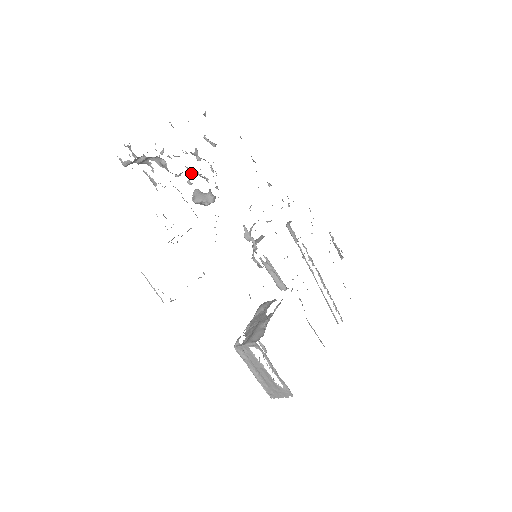
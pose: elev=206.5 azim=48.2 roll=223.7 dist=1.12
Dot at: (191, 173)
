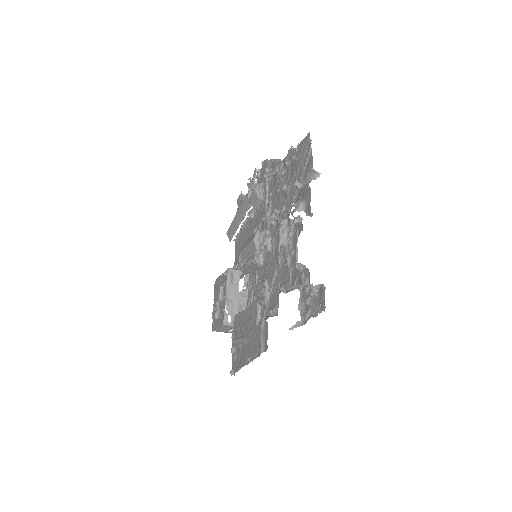
Dot at: (273, 219)
